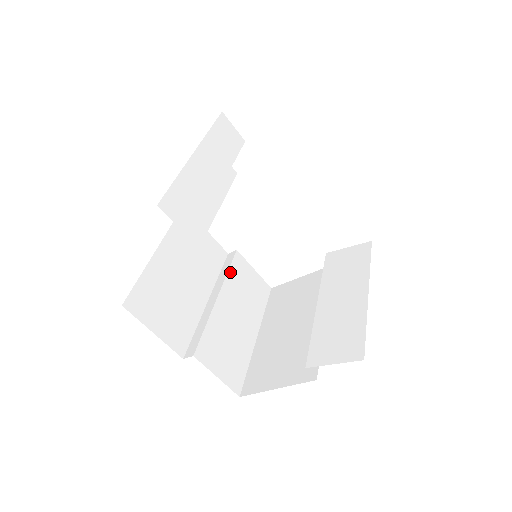
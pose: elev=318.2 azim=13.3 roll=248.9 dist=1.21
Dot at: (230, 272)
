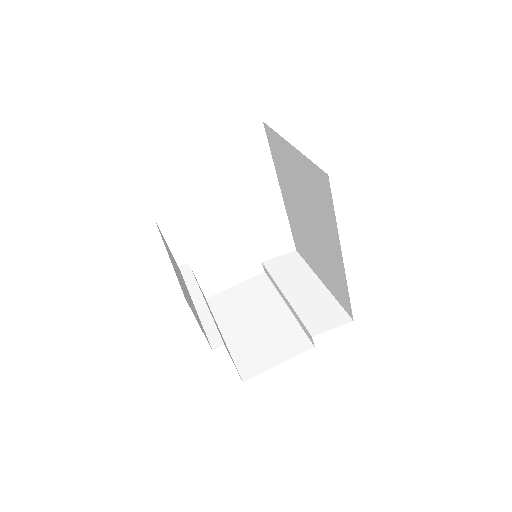
Dot at: (196, 280)
